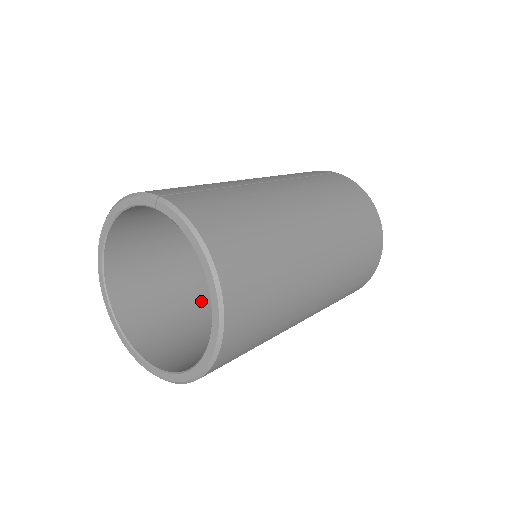
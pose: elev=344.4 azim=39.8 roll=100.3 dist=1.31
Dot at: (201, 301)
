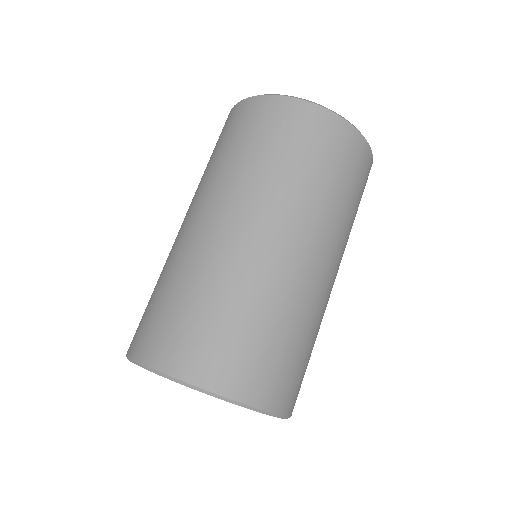
Dot at: occluded
